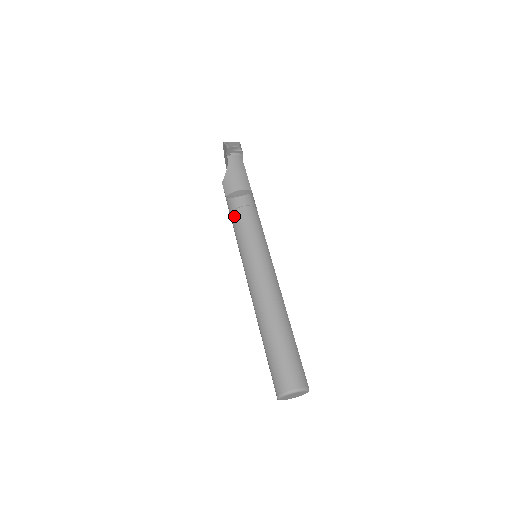
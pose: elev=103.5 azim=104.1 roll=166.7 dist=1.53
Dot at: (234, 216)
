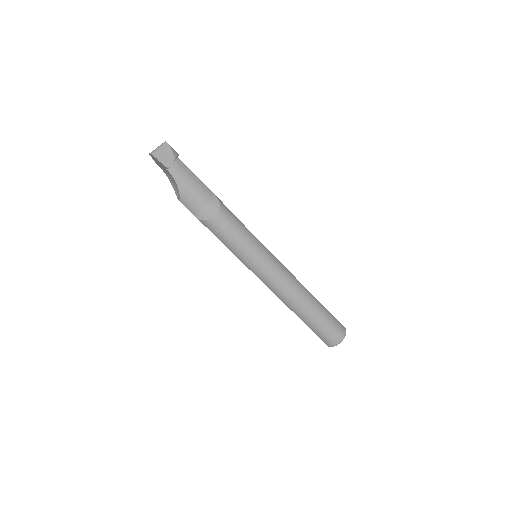
Dot at: (221, 237)
